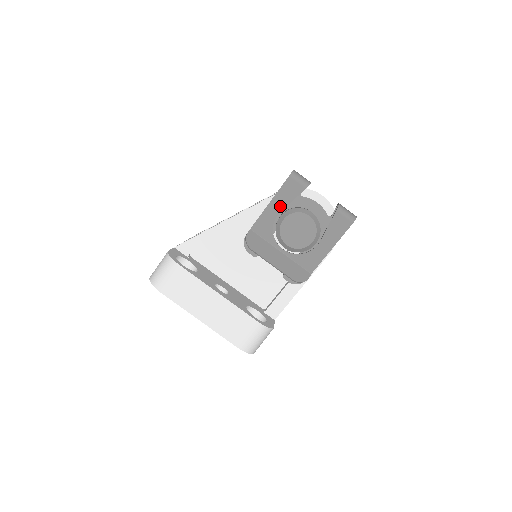
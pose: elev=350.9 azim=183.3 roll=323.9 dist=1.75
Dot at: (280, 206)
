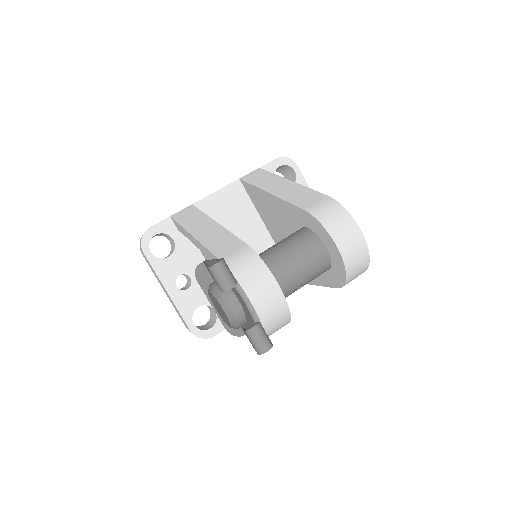
Dot at: occluded
